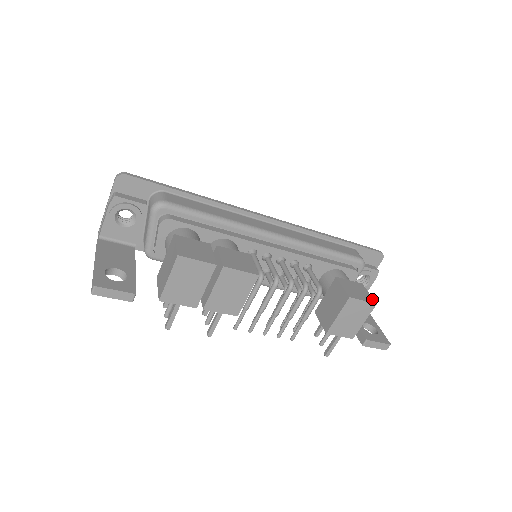
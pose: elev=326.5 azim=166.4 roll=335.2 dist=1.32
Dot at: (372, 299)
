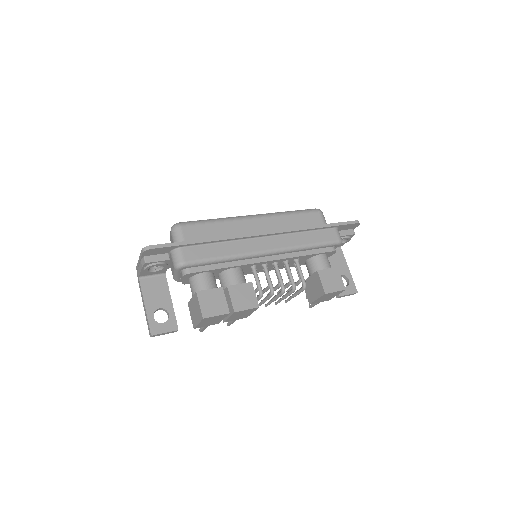
Dot at: (343, 285)
